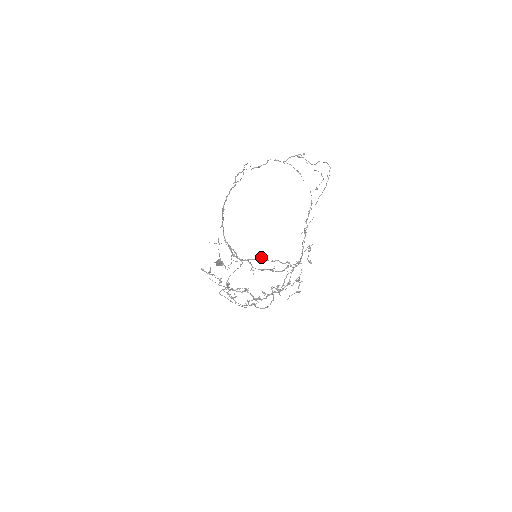
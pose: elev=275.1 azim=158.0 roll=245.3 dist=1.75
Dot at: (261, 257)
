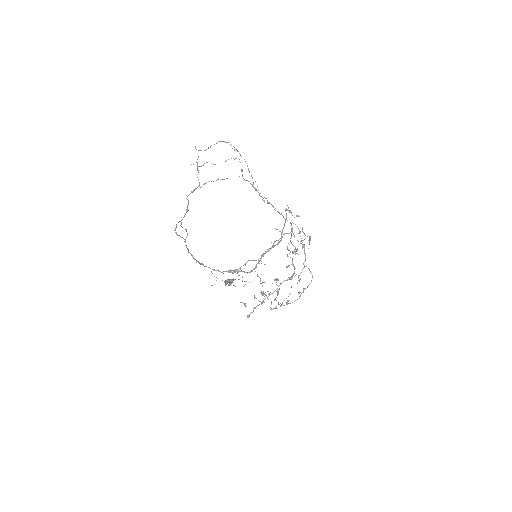
Dot at: (262, 254)
